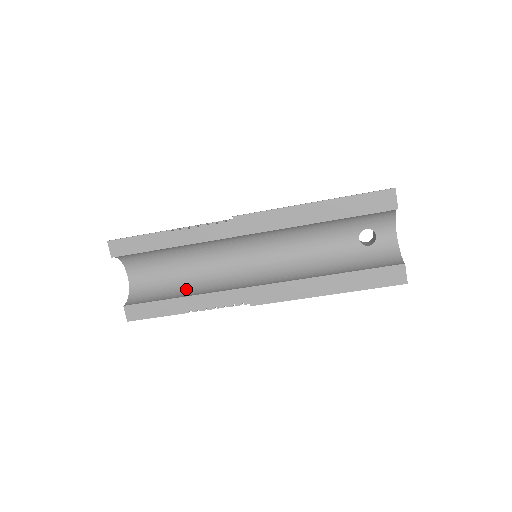
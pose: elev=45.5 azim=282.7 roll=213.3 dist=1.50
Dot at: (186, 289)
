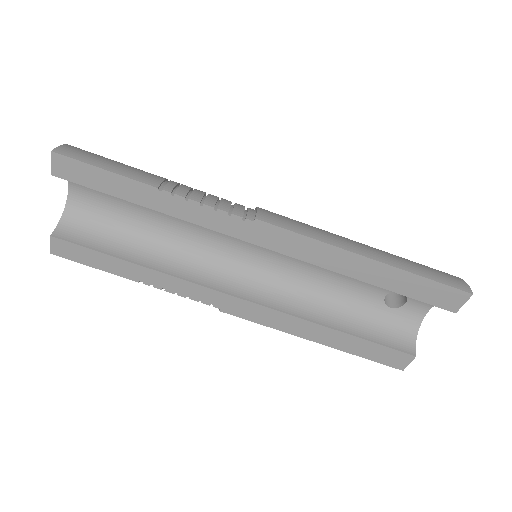
Dot at: (146, 249)
